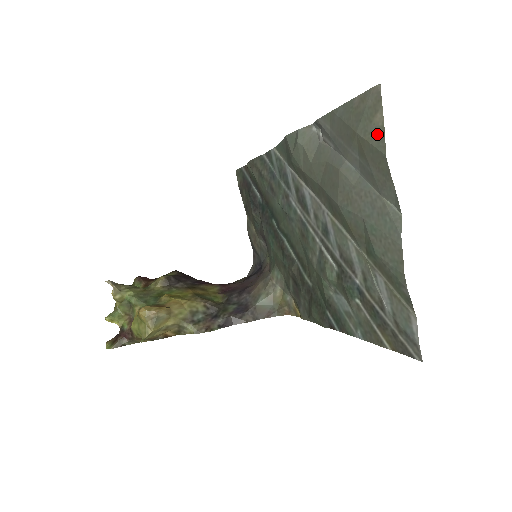
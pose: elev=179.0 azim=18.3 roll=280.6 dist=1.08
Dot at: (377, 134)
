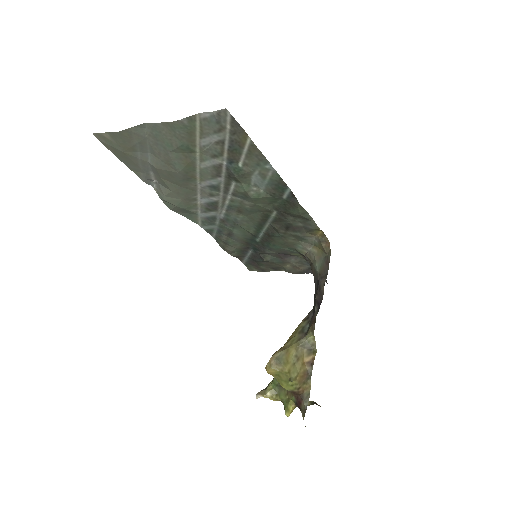
Dot at: (113, 137)
